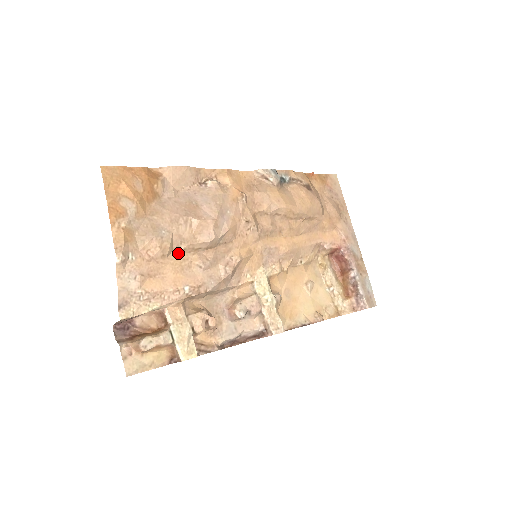
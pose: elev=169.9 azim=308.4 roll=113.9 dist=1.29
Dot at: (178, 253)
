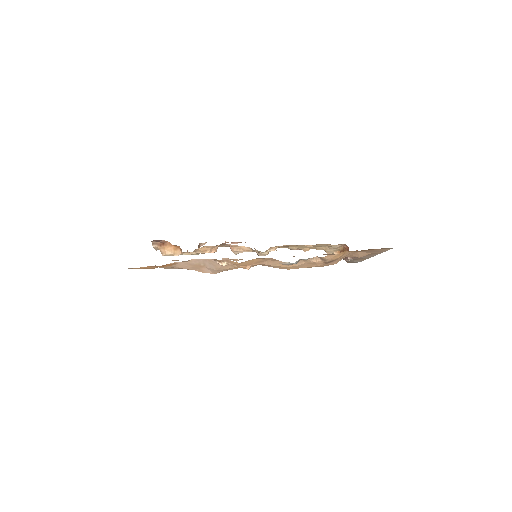
Dot at: occluded
